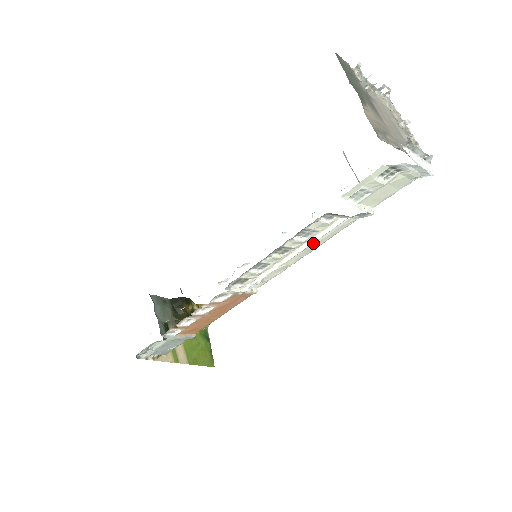
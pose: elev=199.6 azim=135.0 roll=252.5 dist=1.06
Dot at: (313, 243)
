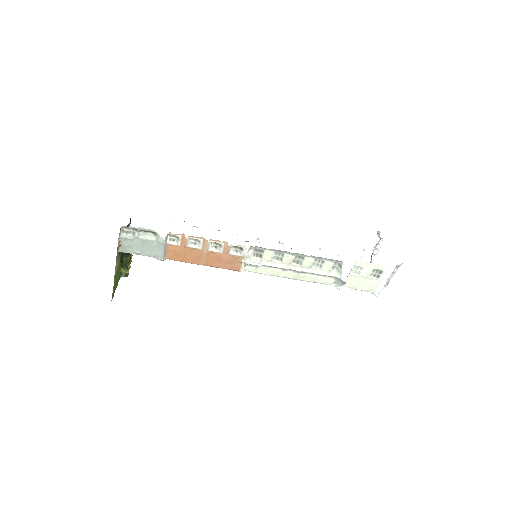
Dot at: (305, 274)
